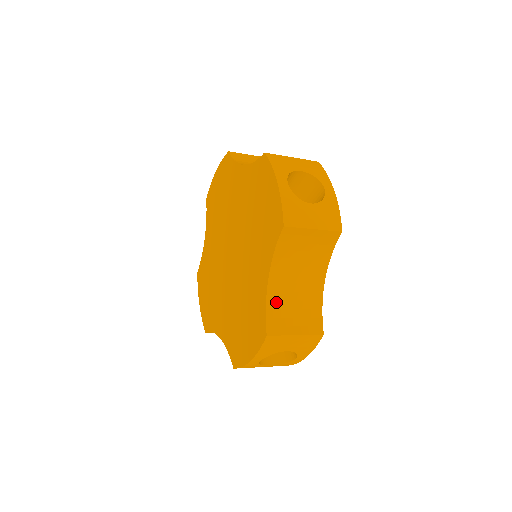
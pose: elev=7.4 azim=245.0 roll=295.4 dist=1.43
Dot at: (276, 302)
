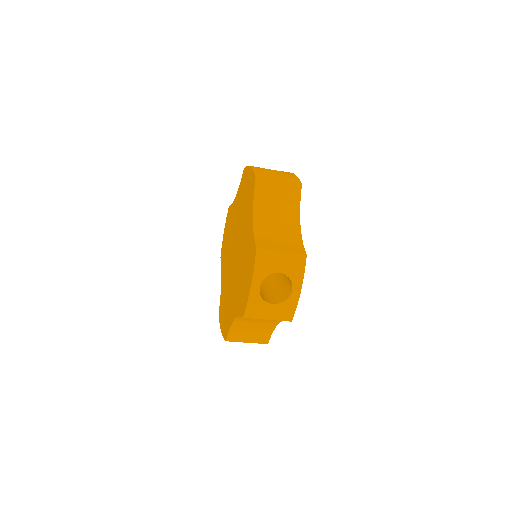
Dot at: (262, 233)
